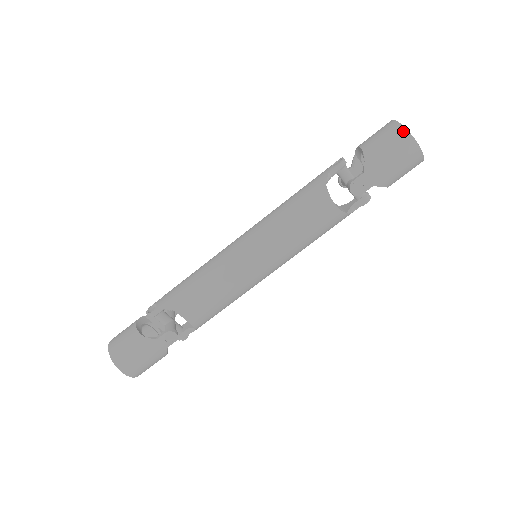
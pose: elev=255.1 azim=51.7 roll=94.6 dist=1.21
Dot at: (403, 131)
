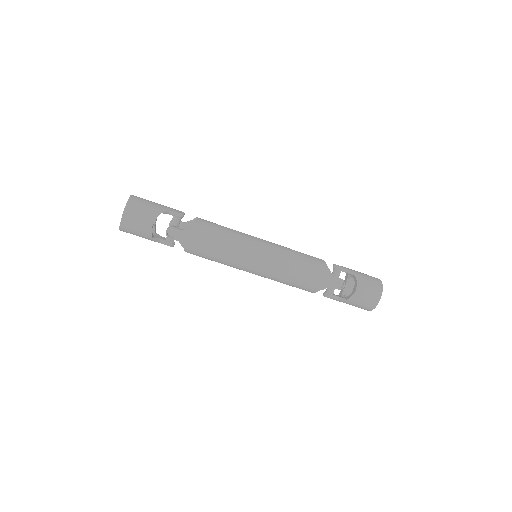
Dot at: (371, 309)
